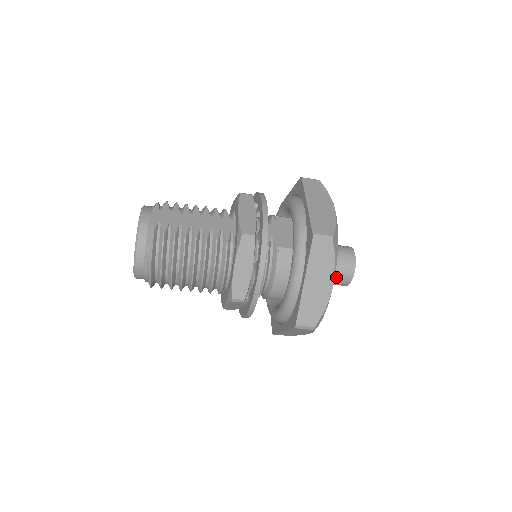
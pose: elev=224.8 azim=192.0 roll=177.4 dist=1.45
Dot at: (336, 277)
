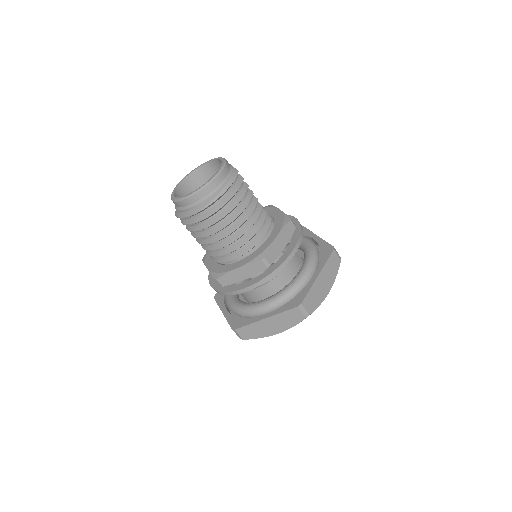
Dot at: occluded
